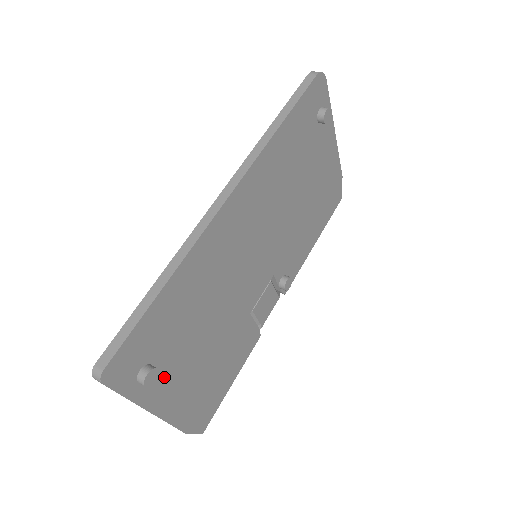
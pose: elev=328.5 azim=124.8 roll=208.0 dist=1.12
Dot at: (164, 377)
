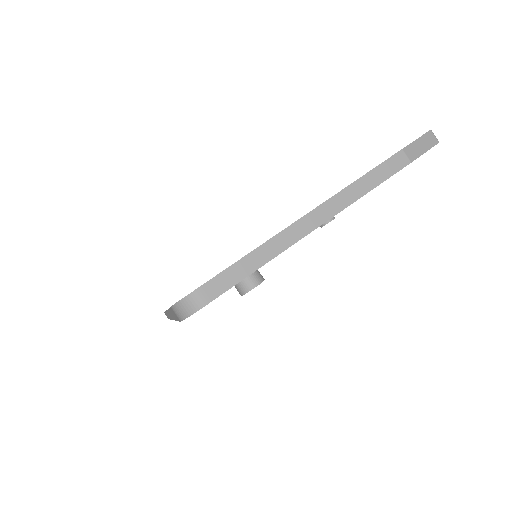
Dot at: occluded
